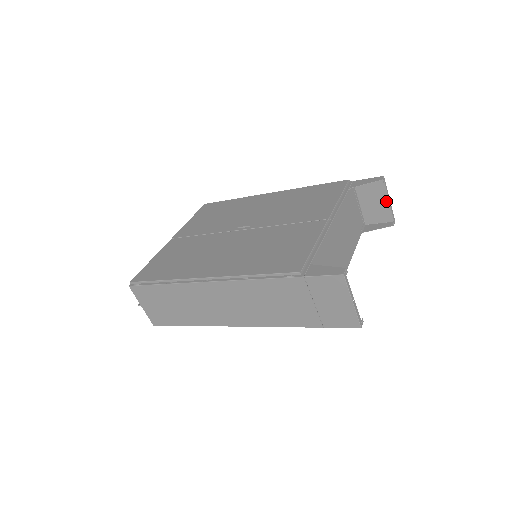
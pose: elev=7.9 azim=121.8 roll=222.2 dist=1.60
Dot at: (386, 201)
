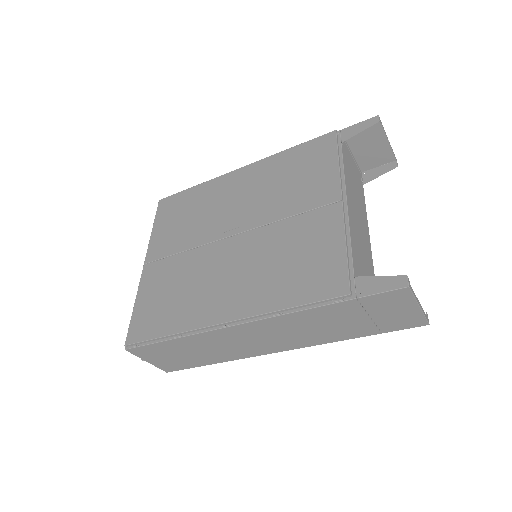
Dot at: (384, 142)
